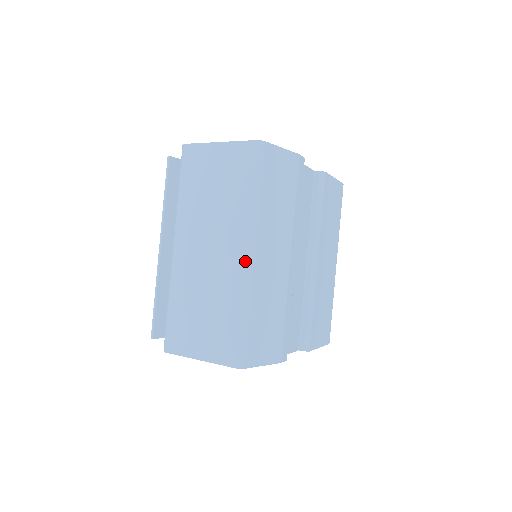
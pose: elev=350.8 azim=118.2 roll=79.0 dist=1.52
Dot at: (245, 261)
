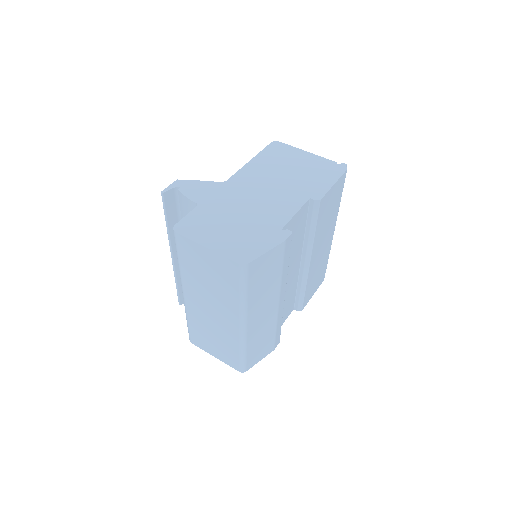
Dot at: (239, 329)
